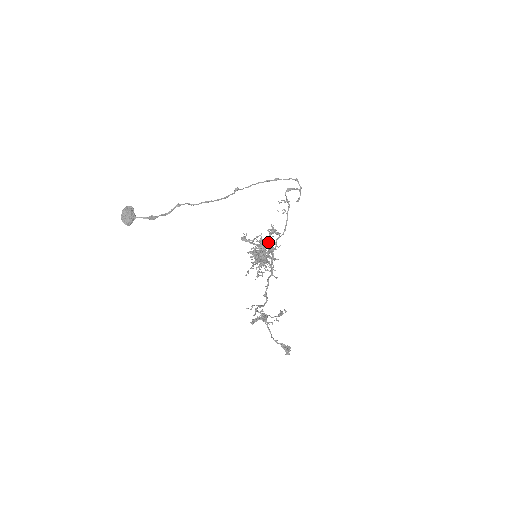
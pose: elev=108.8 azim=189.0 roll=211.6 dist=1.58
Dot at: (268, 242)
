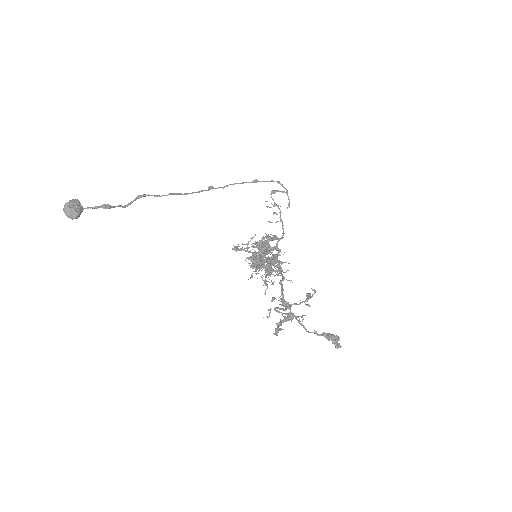
Dot at: occluded
